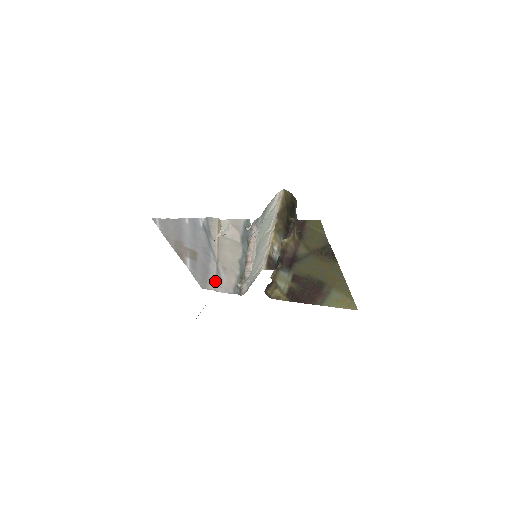
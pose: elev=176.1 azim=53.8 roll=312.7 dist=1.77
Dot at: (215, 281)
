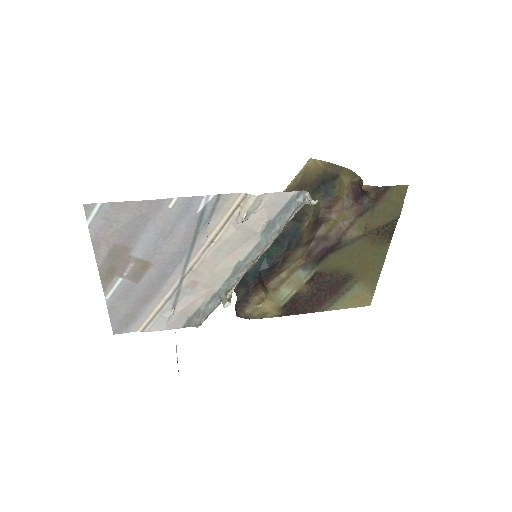
Dot at: (155, 313)
